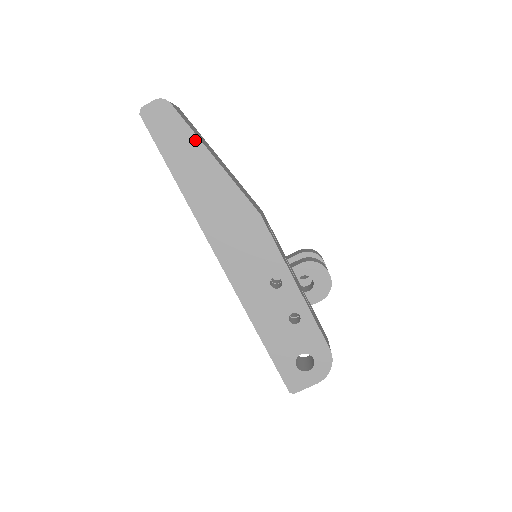
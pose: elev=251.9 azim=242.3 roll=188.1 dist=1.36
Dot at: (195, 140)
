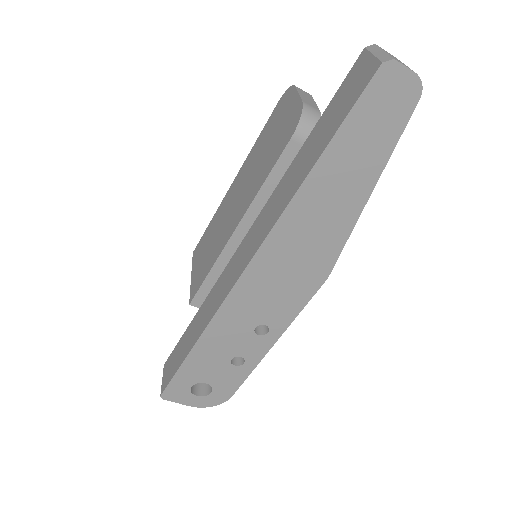
Dot at: (381, 162)
